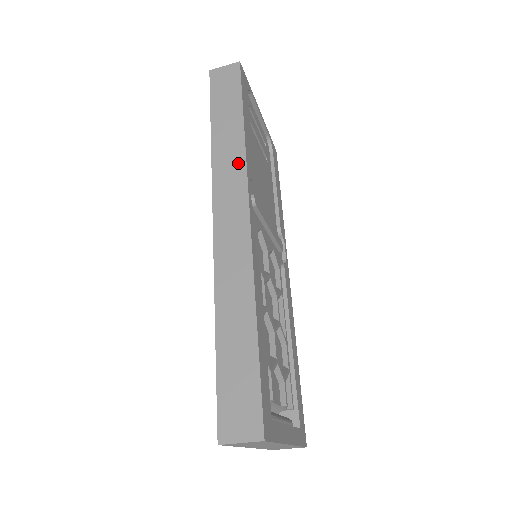
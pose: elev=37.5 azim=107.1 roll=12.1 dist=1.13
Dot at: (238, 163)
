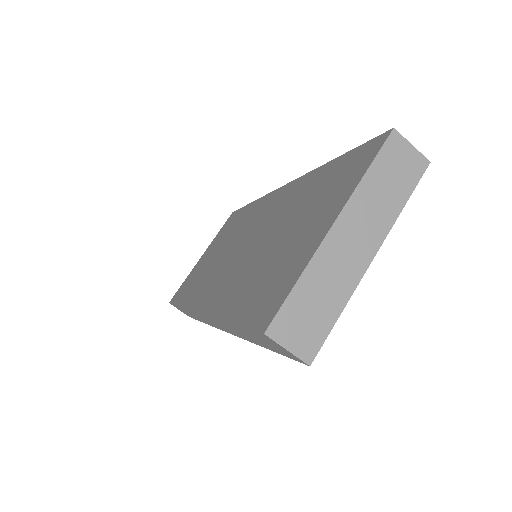
Dot at: occluded
